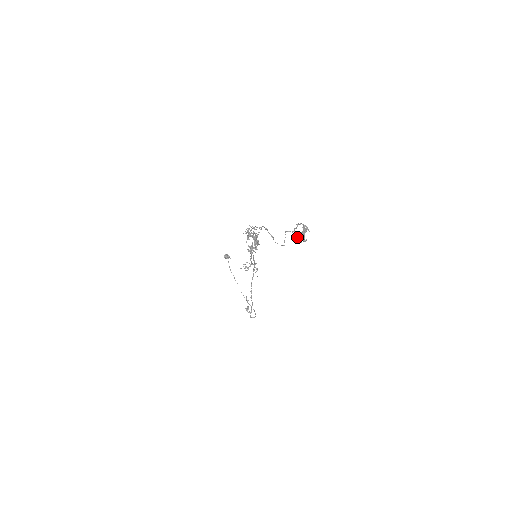
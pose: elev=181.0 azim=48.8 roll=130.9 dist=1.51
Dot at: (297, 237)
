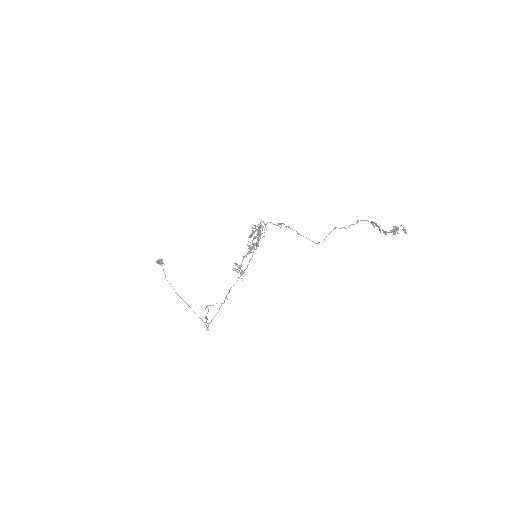
Dot at: occluded
